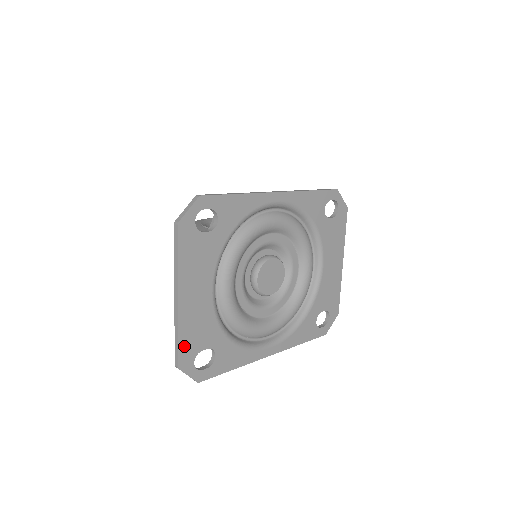
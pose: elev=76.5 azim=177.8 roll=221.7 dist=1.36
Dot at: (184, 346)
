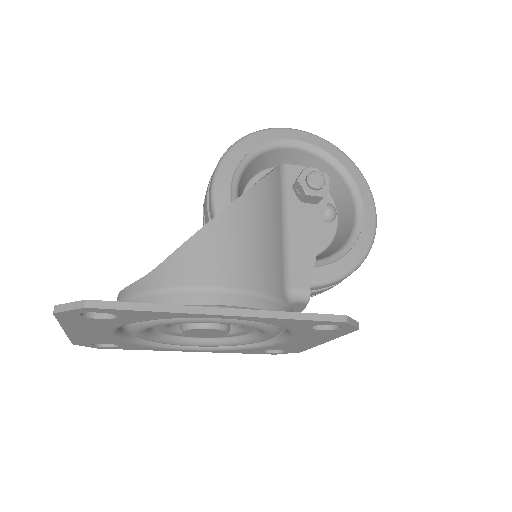
Dot at: (78, 341)
